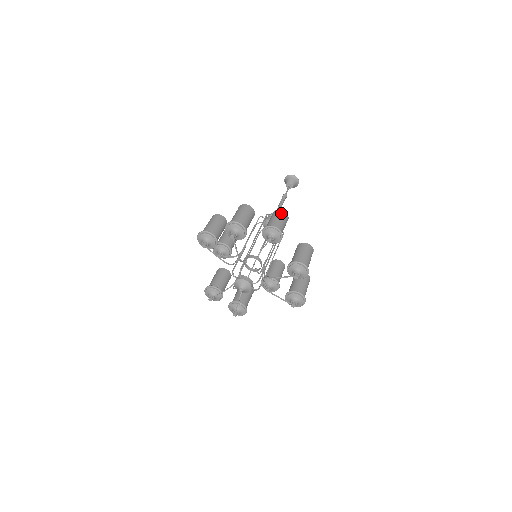
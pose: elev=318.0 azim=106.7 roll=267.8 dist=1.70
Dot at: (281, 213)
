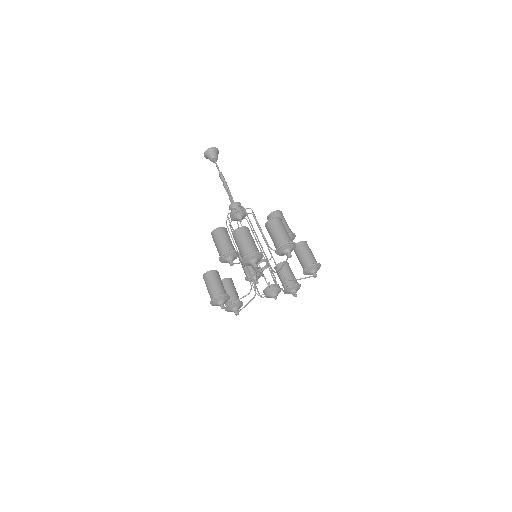
Dot at: (282, 214)
